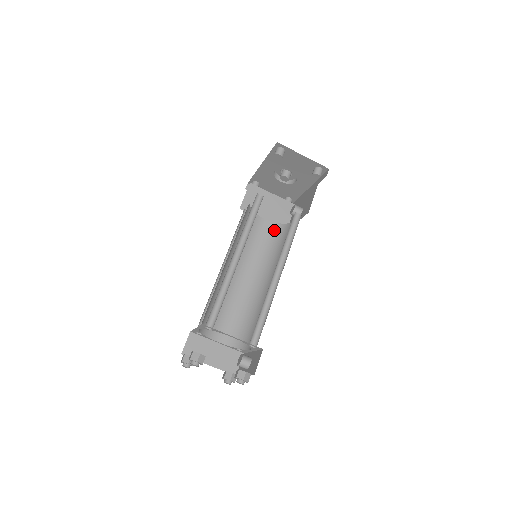
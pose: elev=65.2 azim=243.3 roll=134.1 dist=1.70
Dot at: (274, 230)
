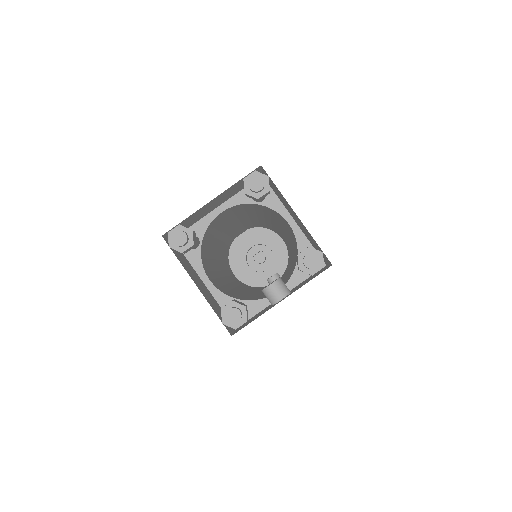
Dot at: (246, 285)
